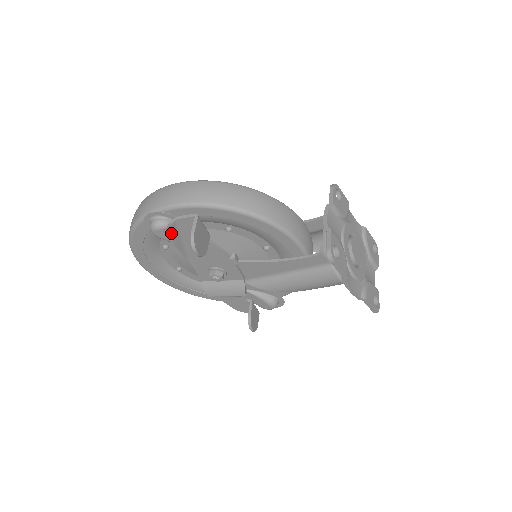
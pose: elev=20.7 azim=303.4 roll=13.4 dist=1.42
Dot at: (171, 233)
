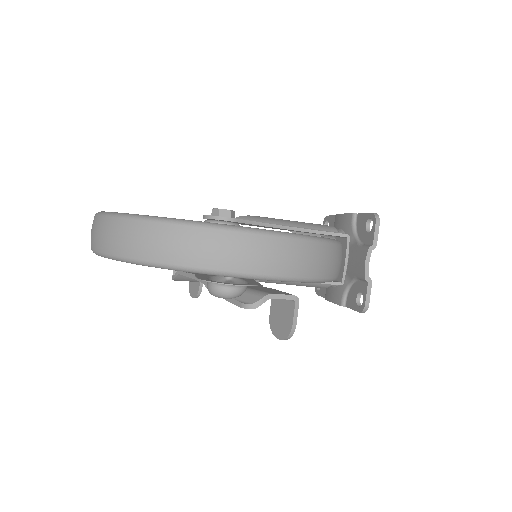
Dot at: (245, 304)
